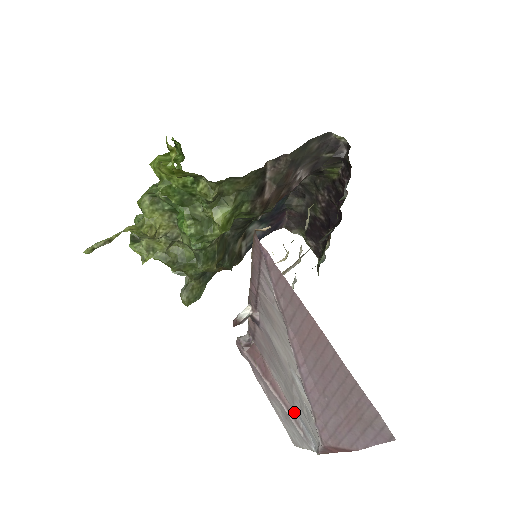
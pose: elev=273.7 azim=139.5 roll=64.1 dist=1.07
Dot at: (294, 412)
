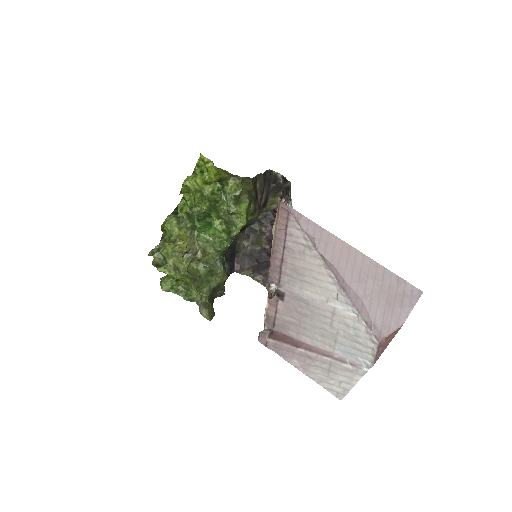
Dot at: (336, 355)
